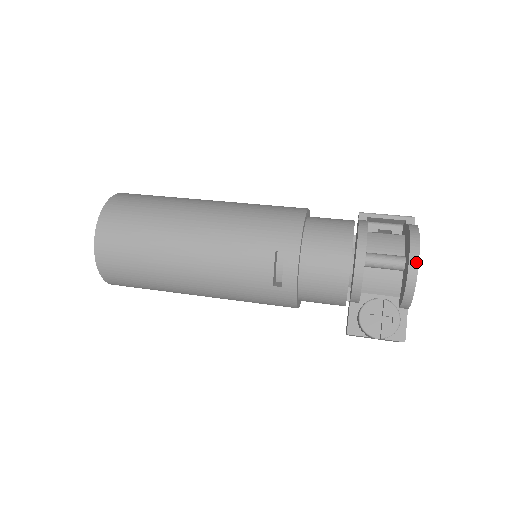
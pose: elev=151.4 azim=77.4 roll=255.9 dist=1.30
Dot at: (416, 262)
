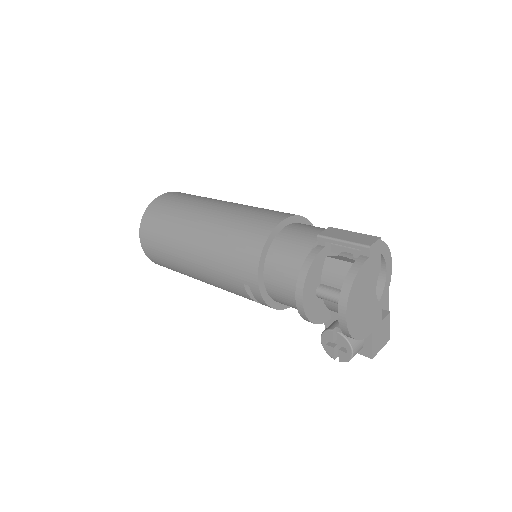
Dot at: (344, 321)
